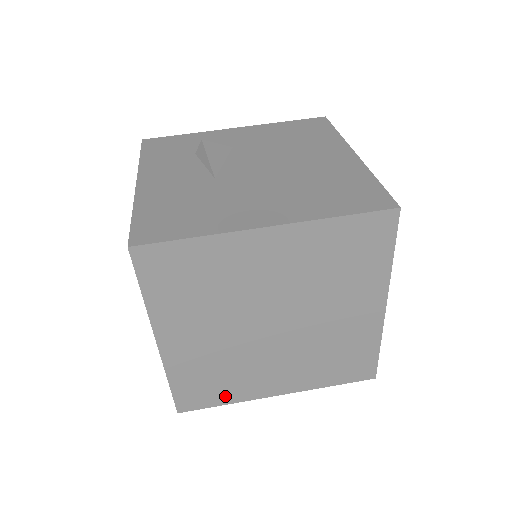
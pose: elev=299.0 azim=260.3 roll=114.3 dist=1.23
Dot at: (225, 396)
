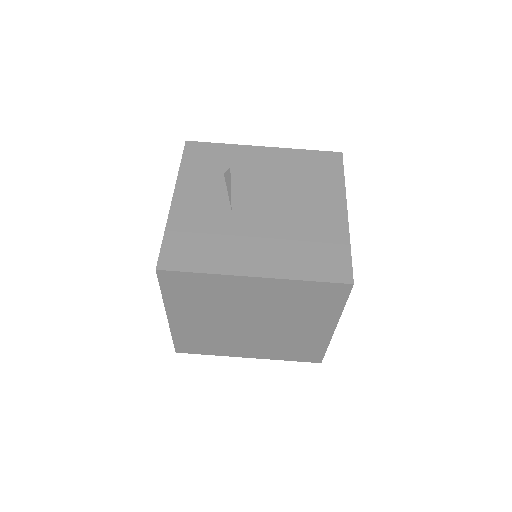
Dot at: (210, 351)
